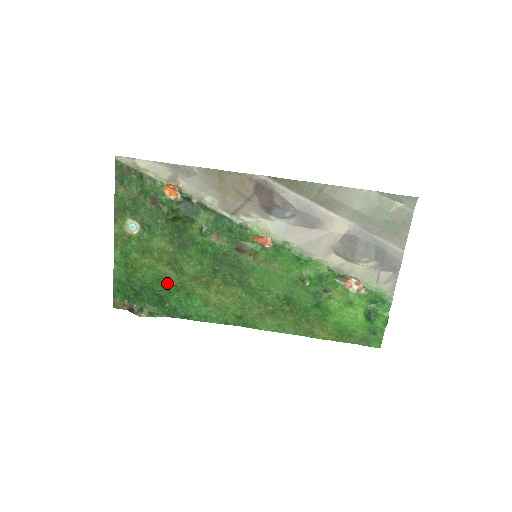
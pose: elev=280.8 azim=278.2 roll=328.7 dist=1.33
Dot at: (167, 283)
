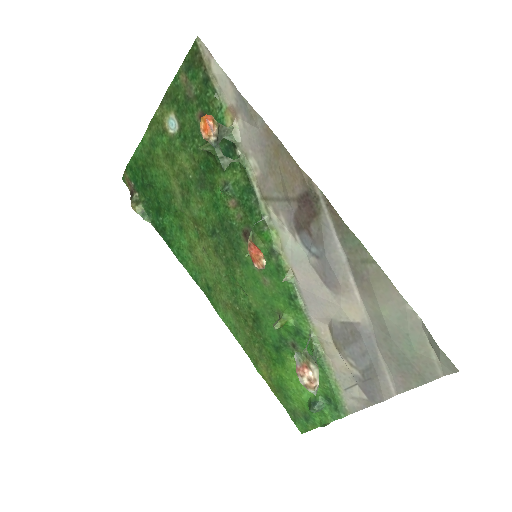
Dot at: (171, 201)
